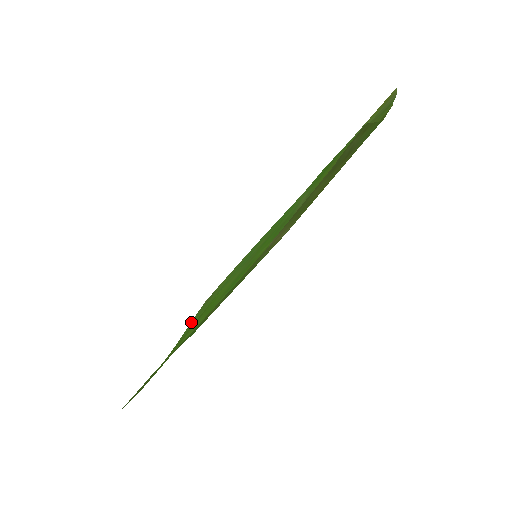
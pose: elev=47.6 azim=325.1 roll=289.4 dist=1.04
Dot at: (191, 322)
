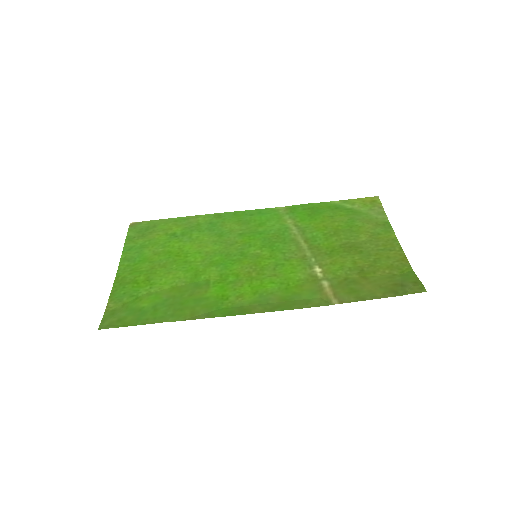
Dot at: (127, 245)
